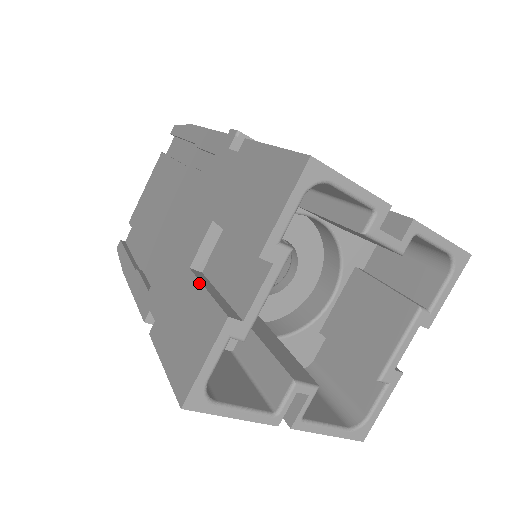
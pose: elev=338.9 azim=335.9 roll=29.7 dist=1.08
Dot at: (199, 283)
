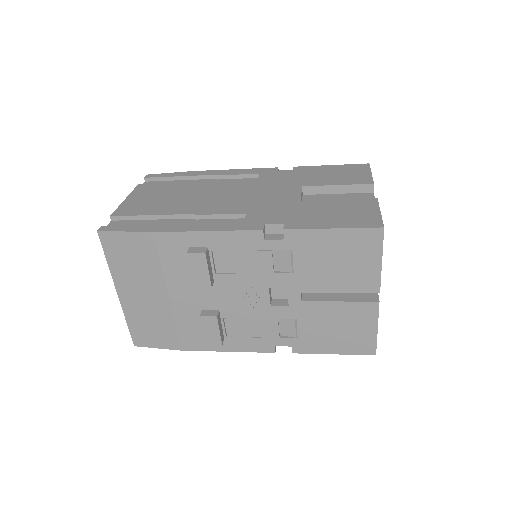
Dot at: (326, 200)
